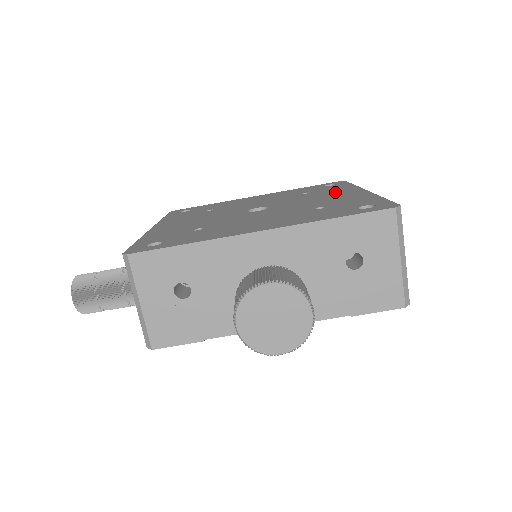
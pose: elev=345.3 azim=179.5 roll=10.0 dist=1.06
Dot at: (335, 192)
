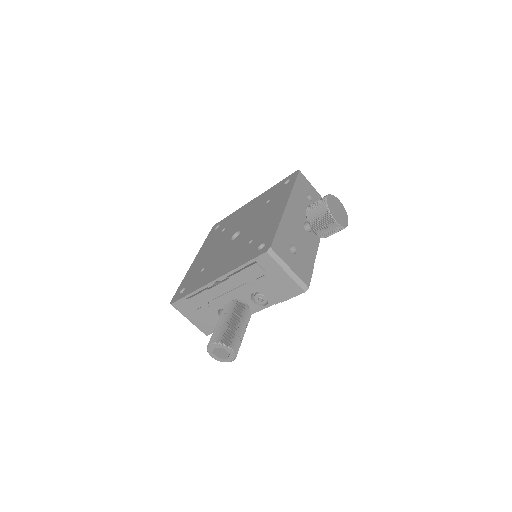
Dot at: (241, 213)
